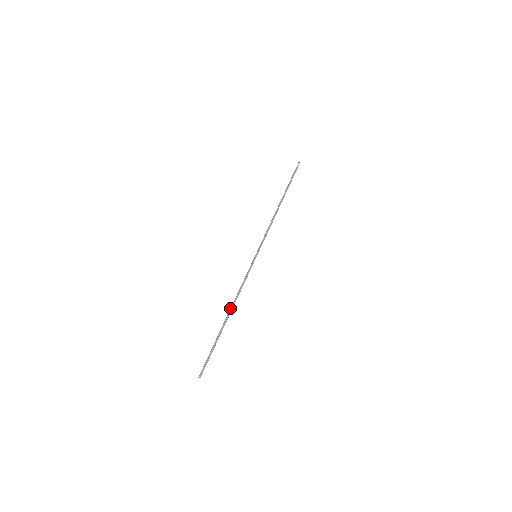
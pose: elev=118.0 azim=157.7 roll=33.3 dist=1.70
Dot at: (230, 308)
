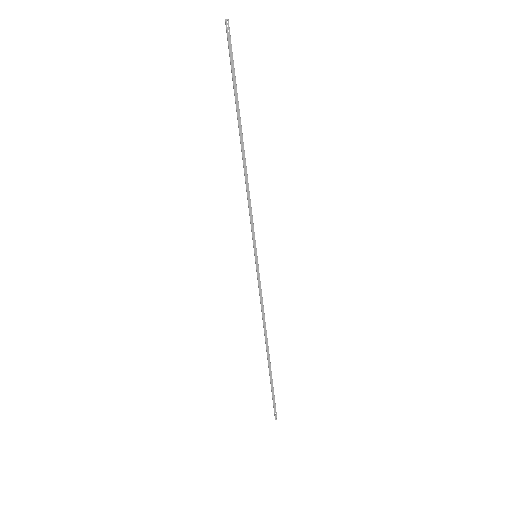
Dot at: occluded
